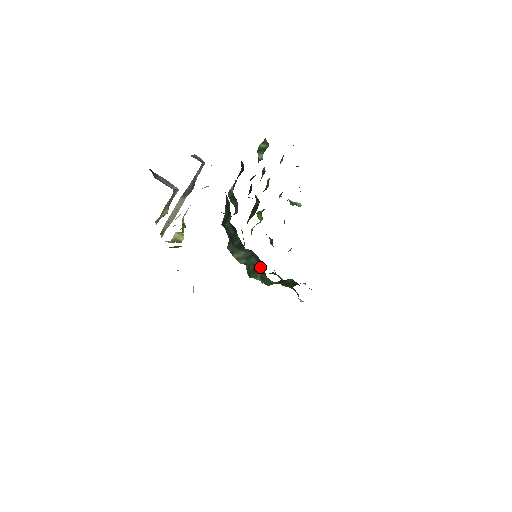
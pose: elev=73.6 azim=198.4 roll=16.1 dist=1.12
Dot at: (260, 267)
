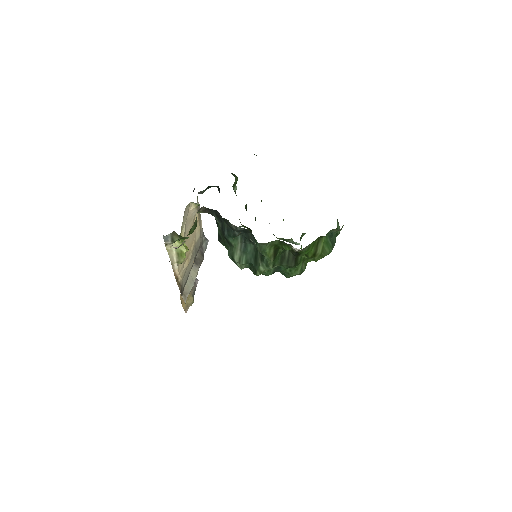
Dot at: (252, 242)
